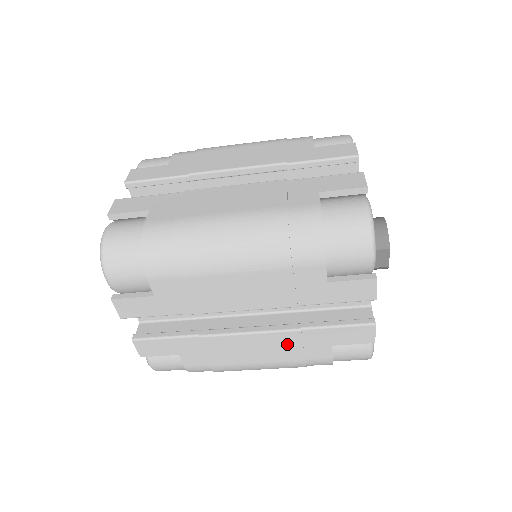
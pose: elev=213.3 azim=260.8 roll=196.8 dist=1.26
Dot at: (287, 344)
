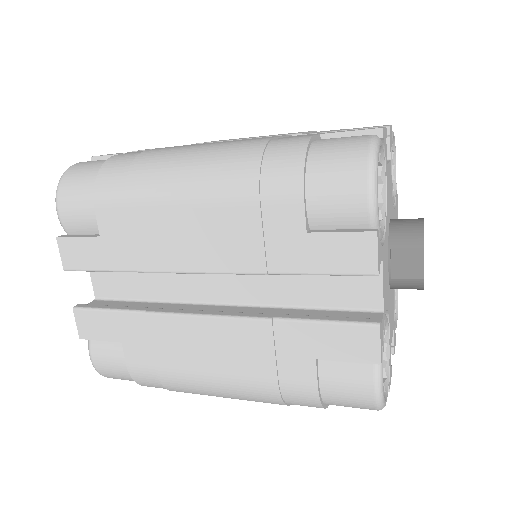
Dot at: (253, 344)
